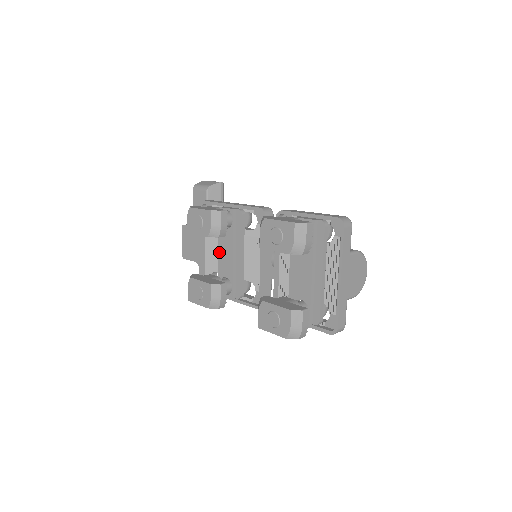
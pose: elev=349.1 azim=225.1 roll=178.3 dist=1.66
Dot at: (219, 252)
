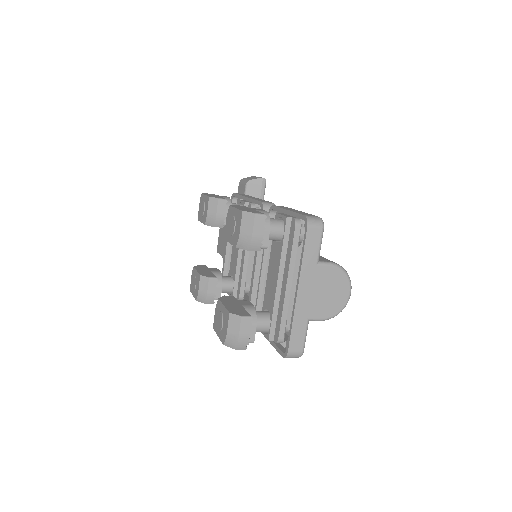
Dot at: (232, 247)
